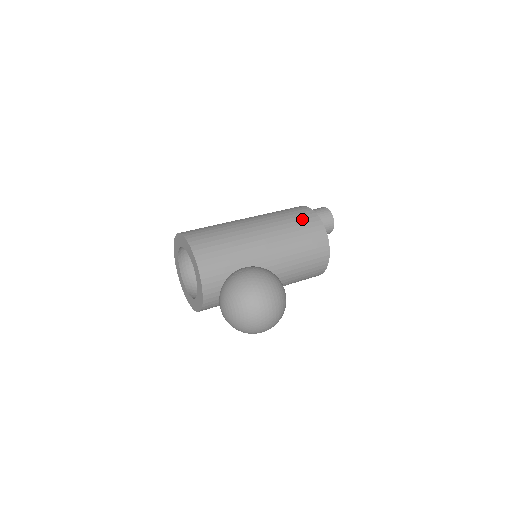
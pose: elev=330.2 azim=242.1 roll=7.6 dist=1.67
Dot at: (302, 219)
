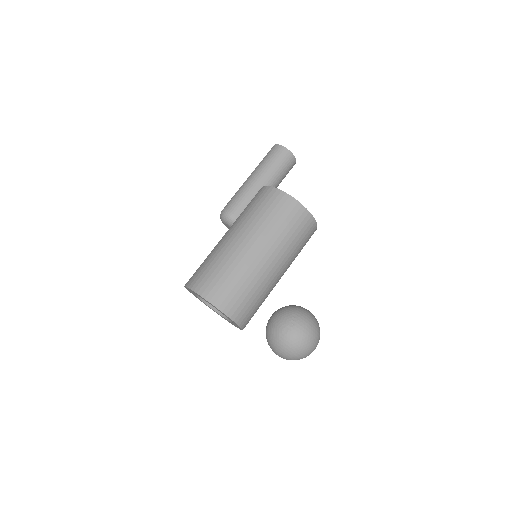
Dot at: (291, 219)
